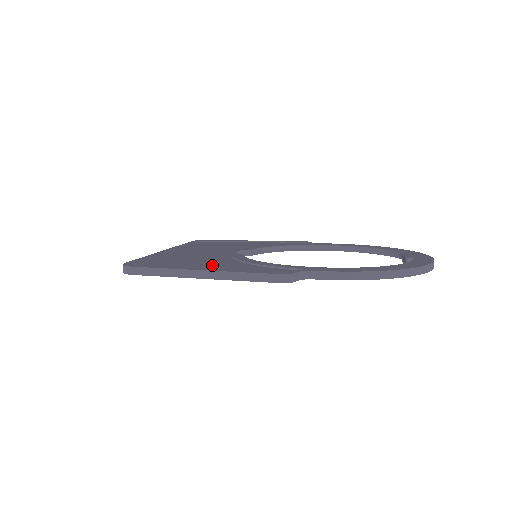
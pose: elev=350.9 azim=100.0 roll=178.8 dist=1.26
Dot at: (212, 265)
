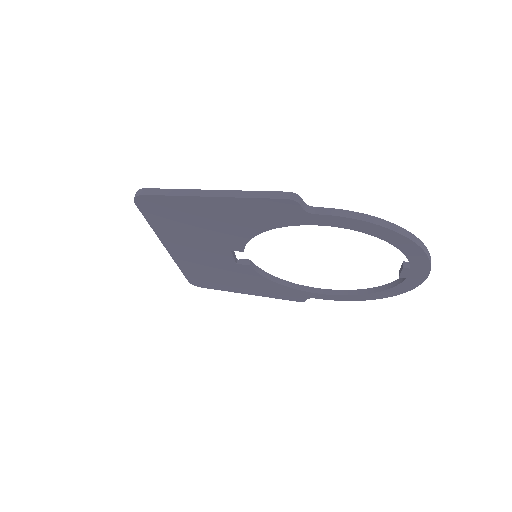
Dot at: occluded
